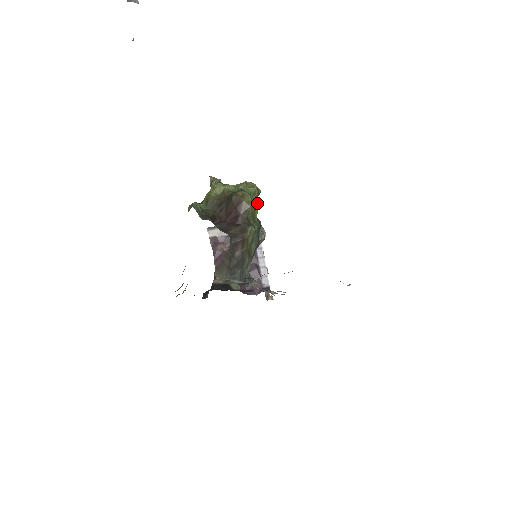
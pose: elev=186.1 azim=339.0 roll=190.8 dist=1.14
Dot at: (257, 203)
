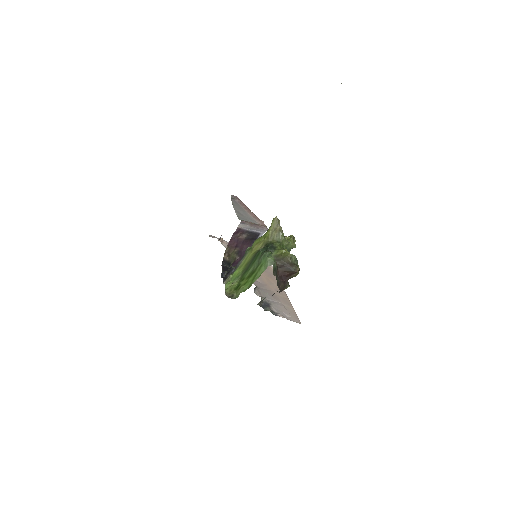
Dot at: occluded
